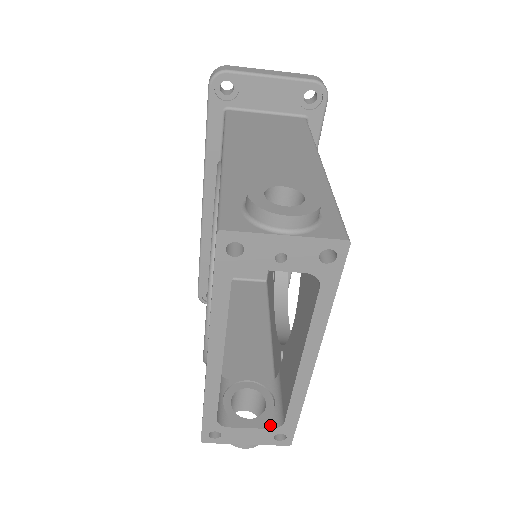
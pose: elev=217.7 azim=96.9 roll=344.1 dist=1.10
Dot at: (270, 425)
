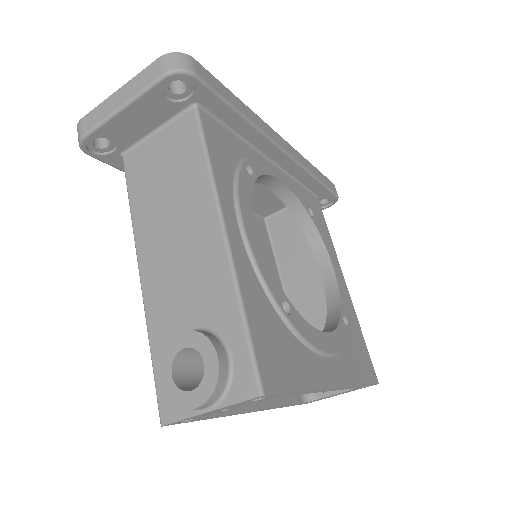
Dot at: occluded
